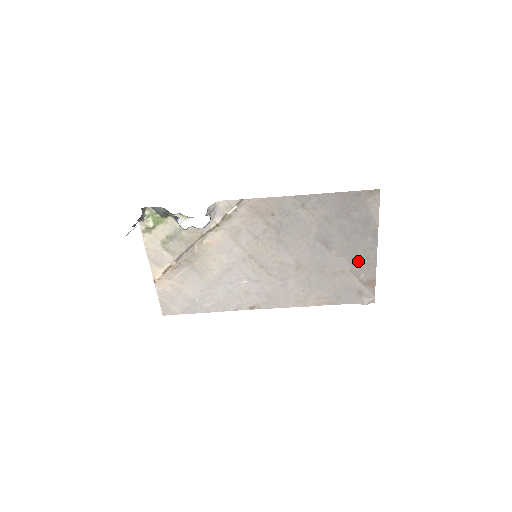
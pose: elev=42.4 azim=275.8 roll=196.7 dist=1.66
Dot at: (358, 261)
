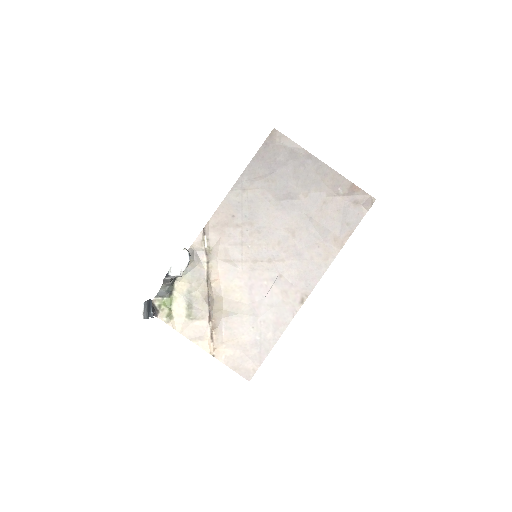
Dot at: (323, 184)
